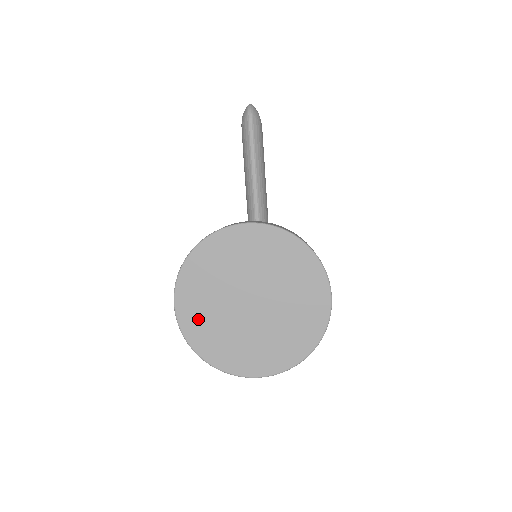
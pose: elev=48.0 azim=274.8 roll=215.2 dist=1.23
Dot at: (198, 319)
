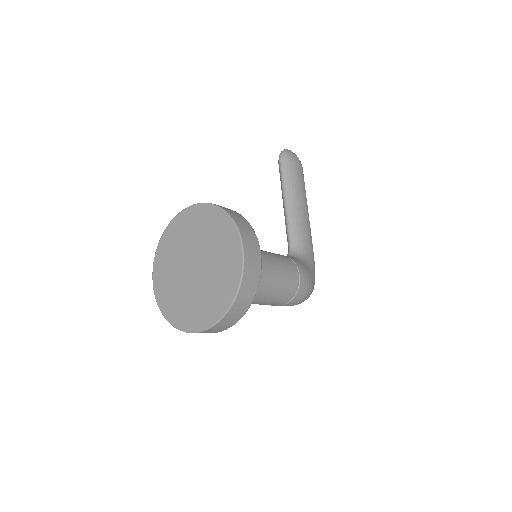
Dot at: (164, 287)
